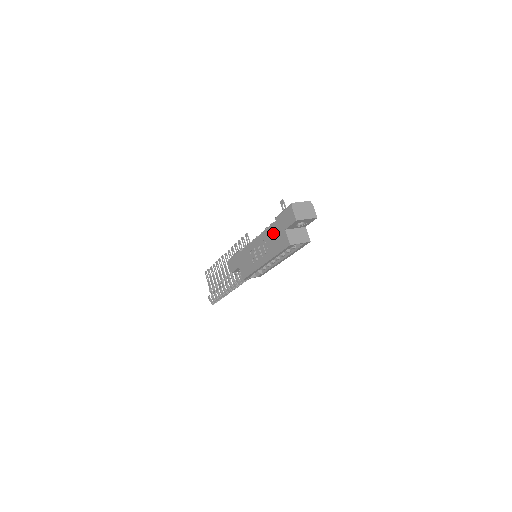
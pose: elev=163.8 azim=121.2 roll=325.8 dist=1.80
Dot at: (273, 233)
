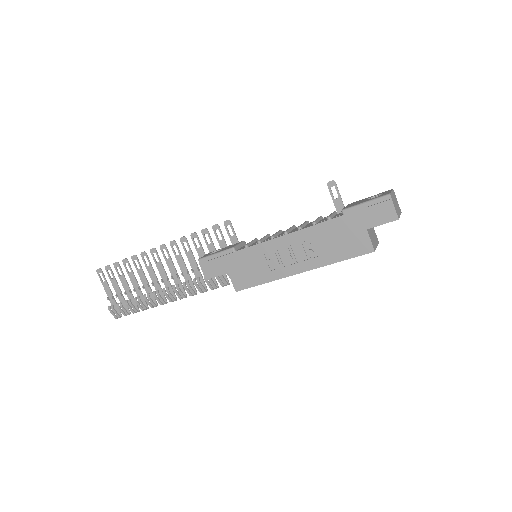
Dot at: (335, 232)
